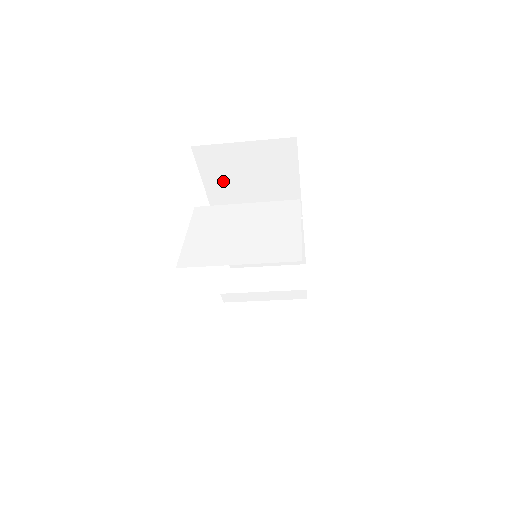
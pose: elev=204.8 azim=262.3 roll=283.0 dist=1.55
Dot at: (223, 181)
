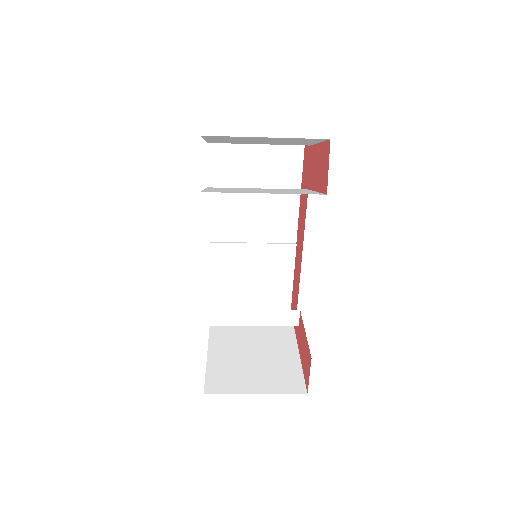
Dot at: (229, 187)
